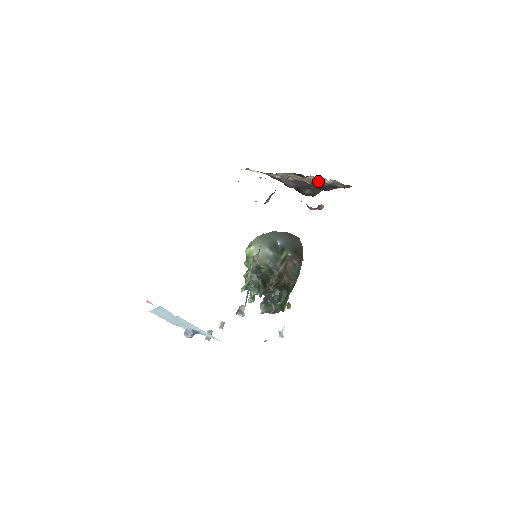
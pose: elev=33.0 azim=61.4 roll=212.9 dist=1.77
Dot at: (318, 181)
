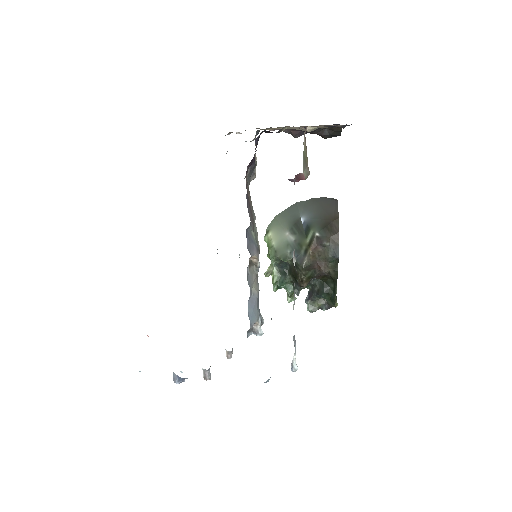
Dot at: occluded
